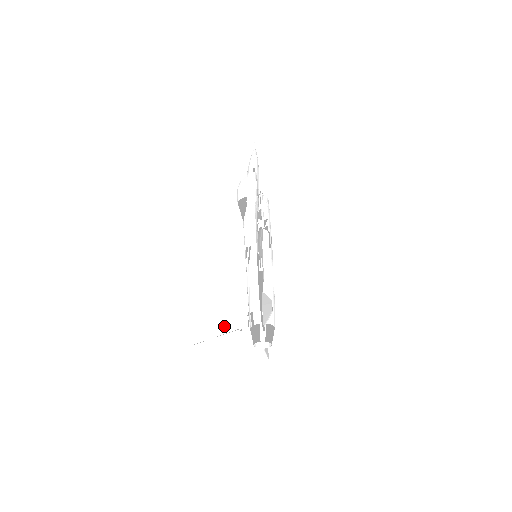
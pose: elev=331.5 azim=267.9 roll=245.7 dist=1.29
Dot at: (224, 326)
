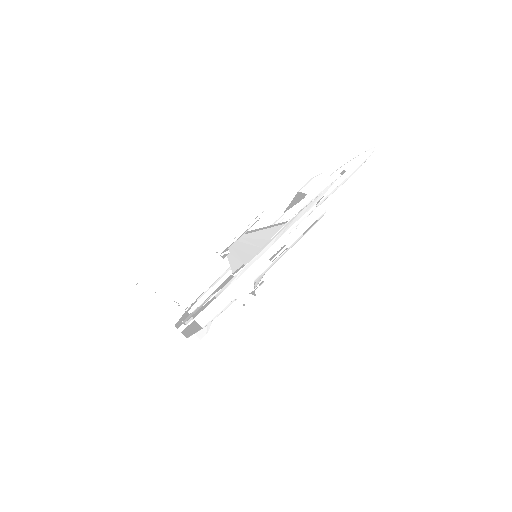
Dot at: (172, 291)
